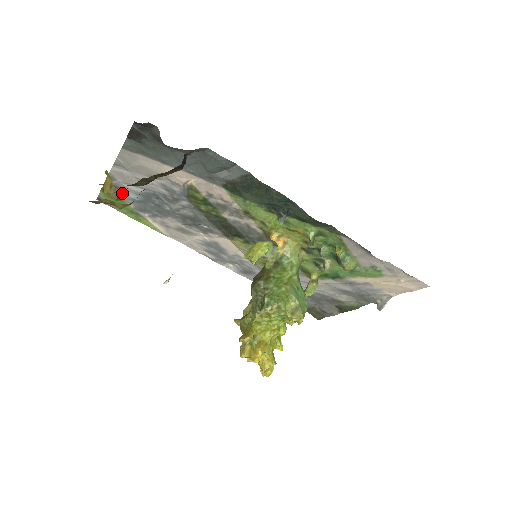
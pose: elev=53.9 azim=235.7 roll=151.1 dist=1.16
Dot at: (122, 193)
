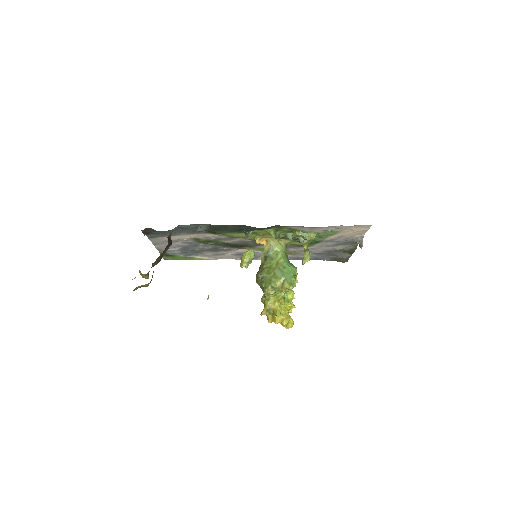
Dot at: (171, 253)
